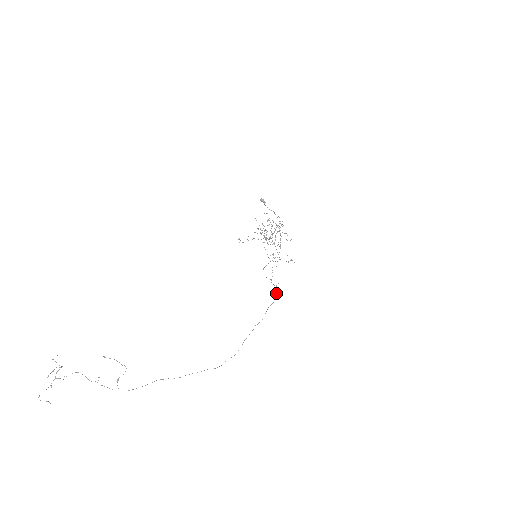
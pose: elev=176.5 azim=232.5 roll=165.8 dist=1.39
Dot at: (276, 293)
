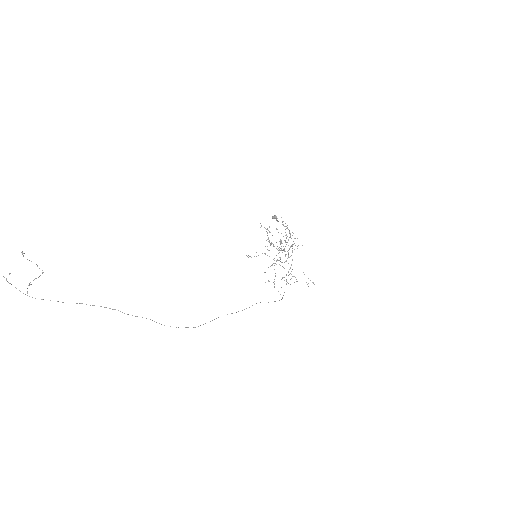
Dot at: occluded
